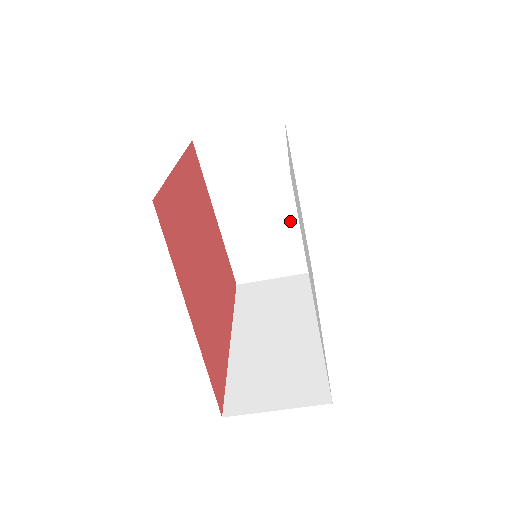
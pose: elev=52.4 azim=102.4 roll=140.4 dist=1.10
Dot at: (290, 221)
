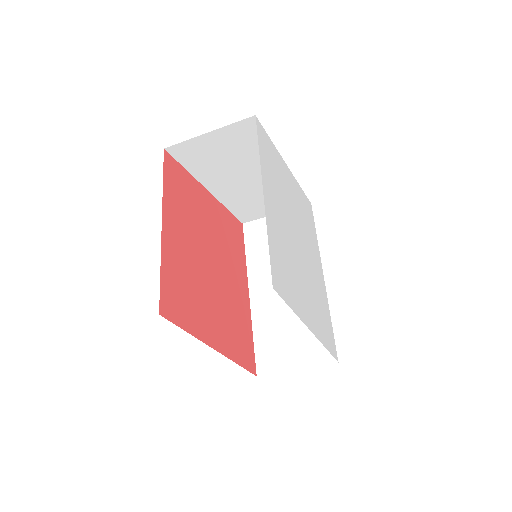
Dot at: occluded
